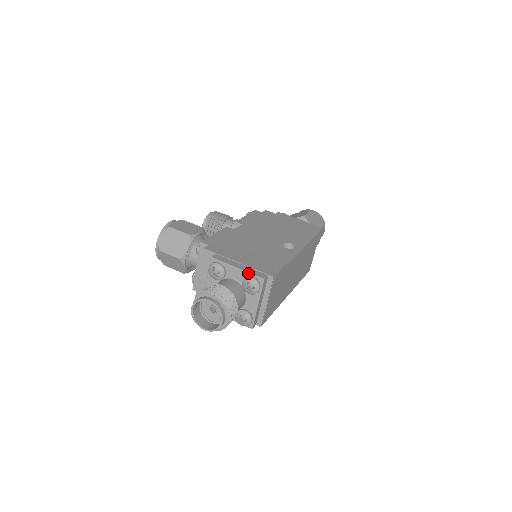
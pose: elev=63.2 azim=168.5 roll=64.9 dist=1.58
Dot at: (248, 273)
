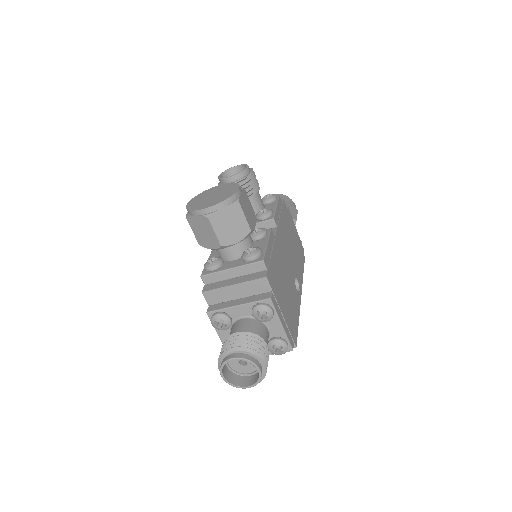
Dot at: (286, 337)
